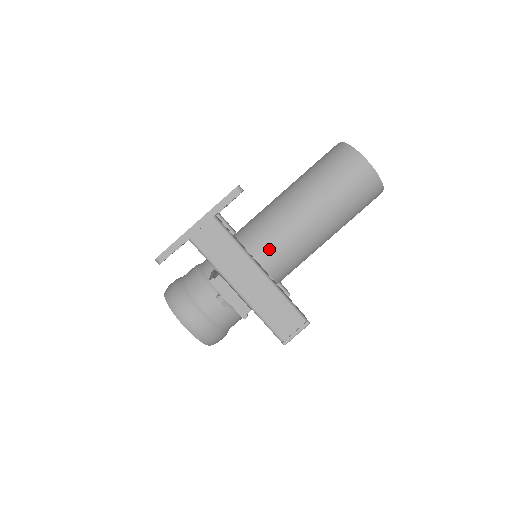
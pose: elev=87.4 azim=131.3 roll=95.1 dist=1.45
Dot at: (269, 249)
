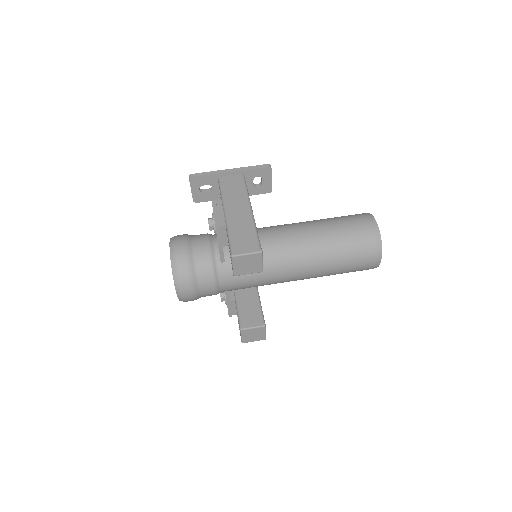
Dot at: (268, 233)
